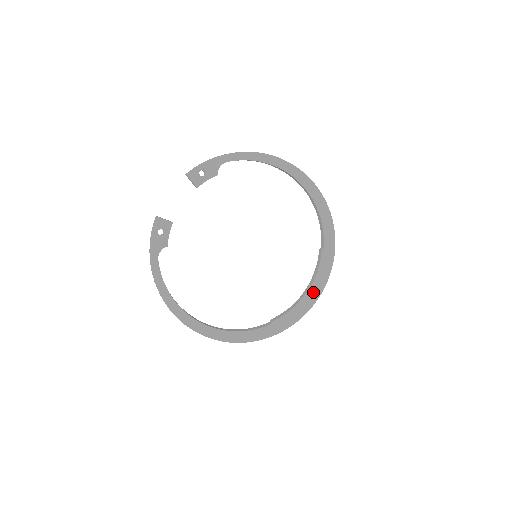
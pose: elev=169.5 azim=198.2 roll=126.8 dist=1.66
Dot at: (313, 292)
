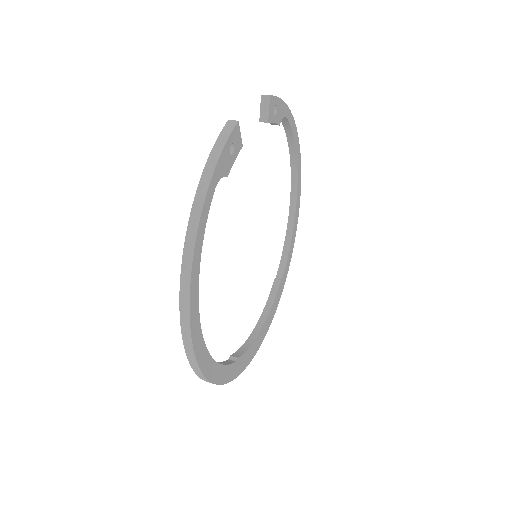
Dot at: (264, 330)
